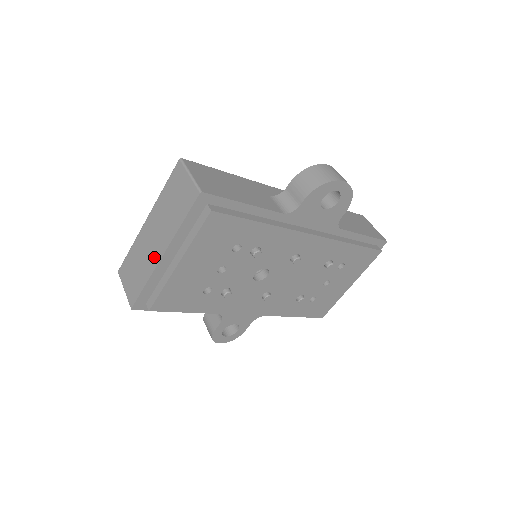
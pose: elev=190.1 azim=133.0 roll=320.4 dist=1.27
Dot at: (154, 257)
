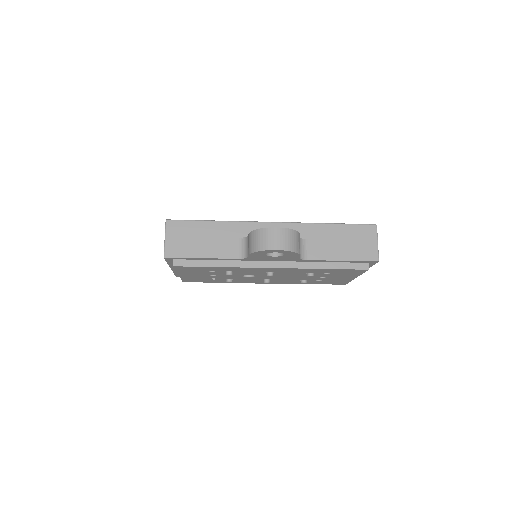
Dot at: occluded
